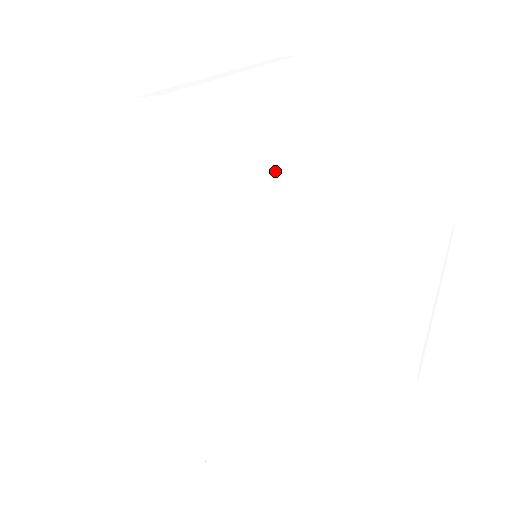
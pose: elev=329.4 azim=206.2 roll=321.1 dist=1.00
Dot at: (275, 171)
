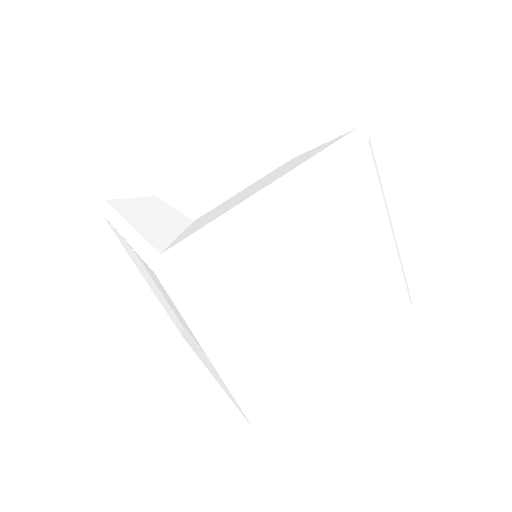
Dot at: (243, 312)
